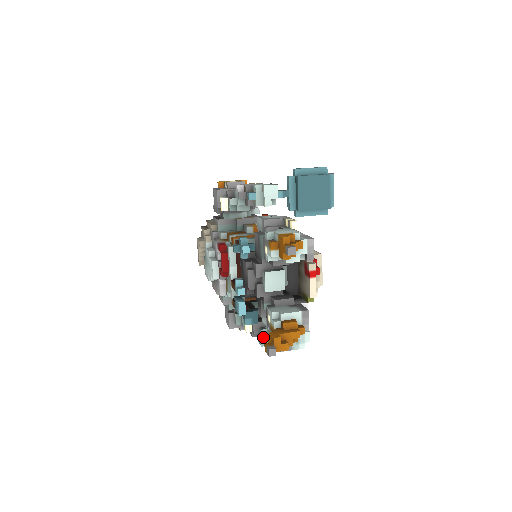
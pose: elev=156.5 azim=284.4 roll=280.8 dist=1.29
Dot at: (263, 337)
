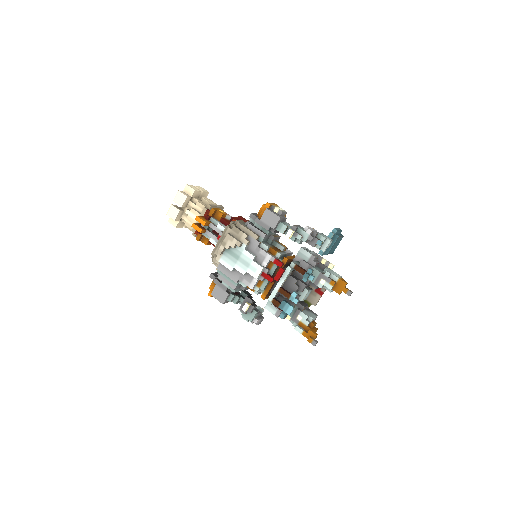
Dot at: (255, 316)
